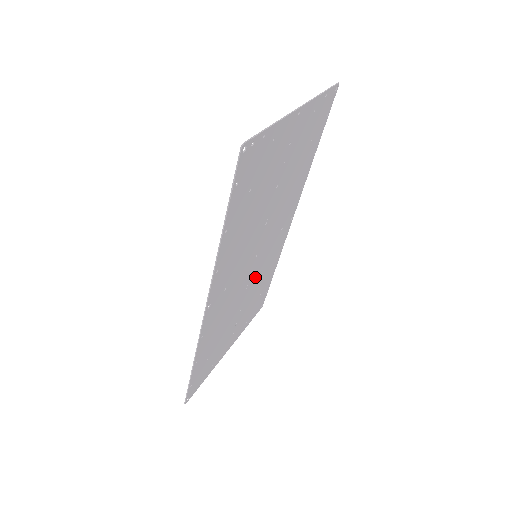
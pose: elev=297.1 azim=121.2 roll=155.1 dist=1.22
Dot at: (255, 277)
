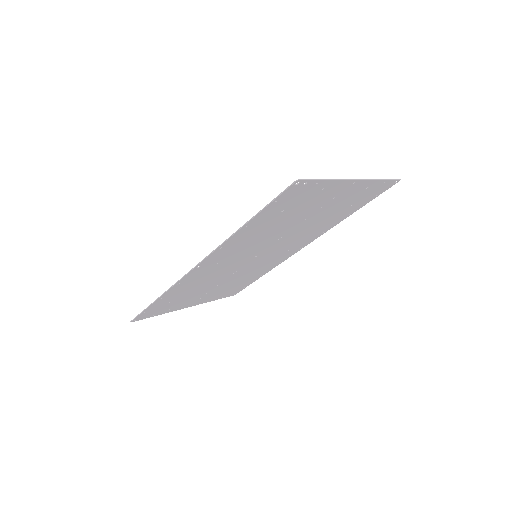
Dot at: (245, 270)
